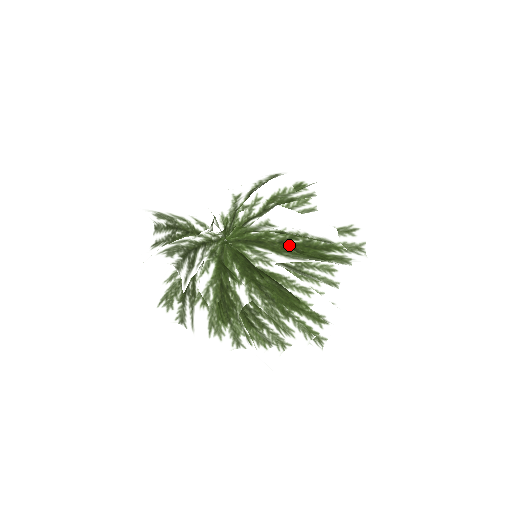
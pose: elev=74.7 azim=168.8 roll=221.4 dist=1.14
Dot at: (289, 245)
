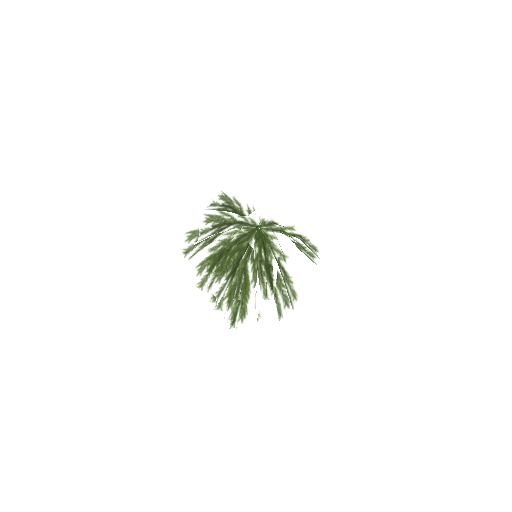
Dot at: (267, 273)
